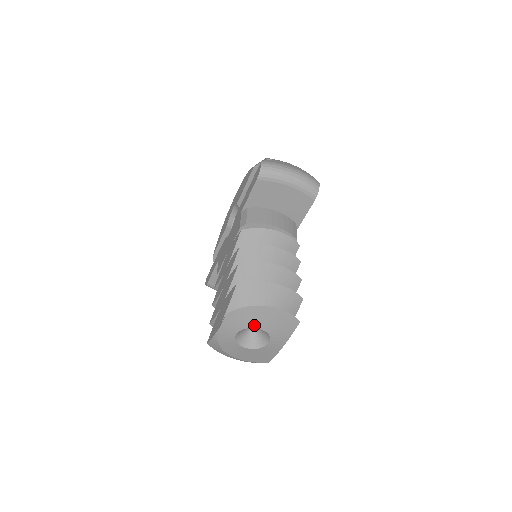
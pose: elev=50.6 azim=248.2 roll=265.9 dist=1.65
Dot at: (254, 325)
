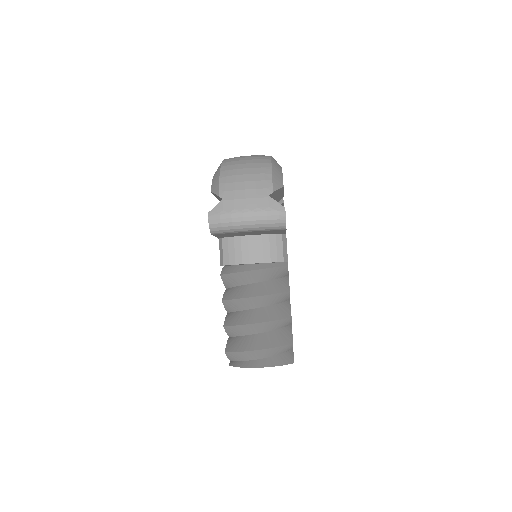
Dot at: occluded
